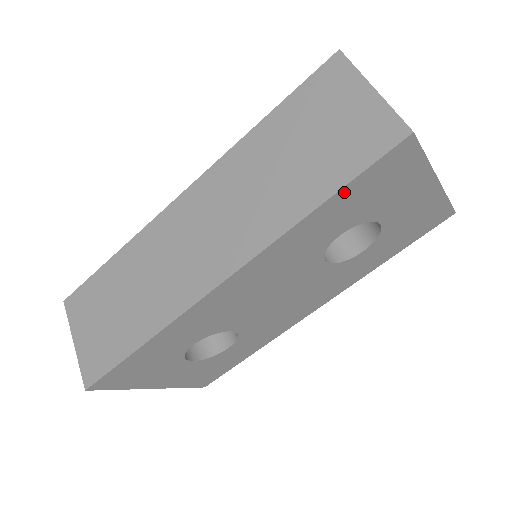
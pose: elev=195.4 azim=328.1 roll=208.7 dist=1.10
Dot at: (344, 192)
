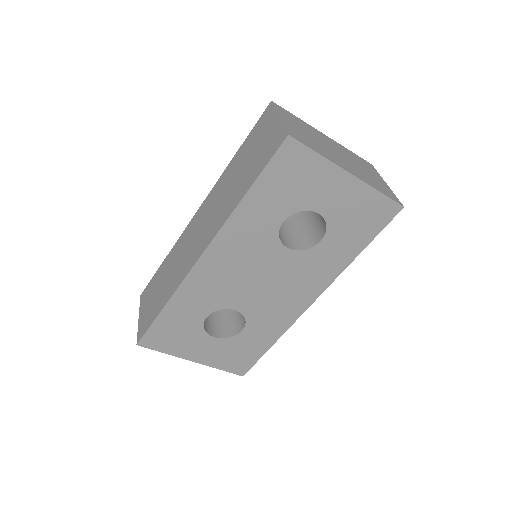
Dot at: (260, 183)
